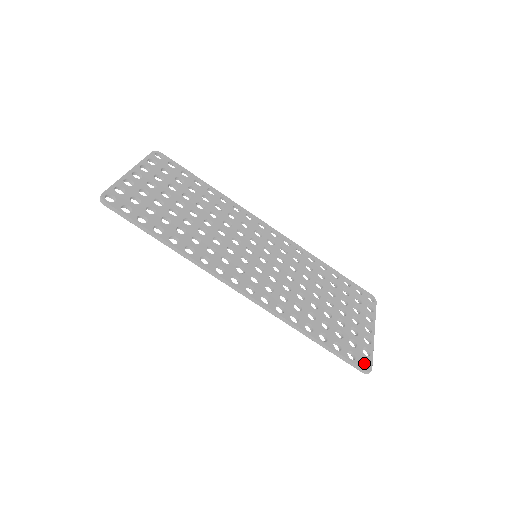
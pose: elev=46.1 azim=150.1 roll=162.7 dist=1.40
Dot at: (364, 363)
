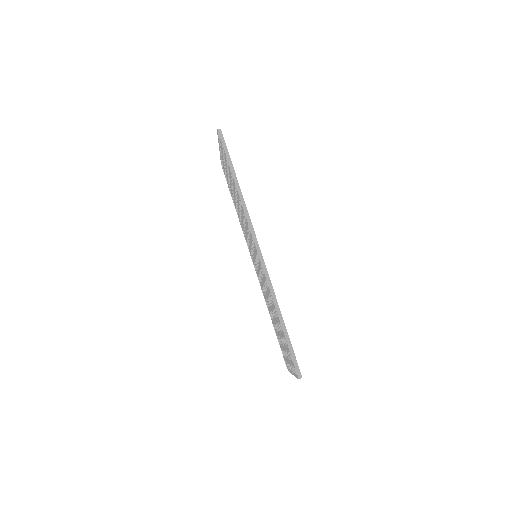
Dot at: occluded
